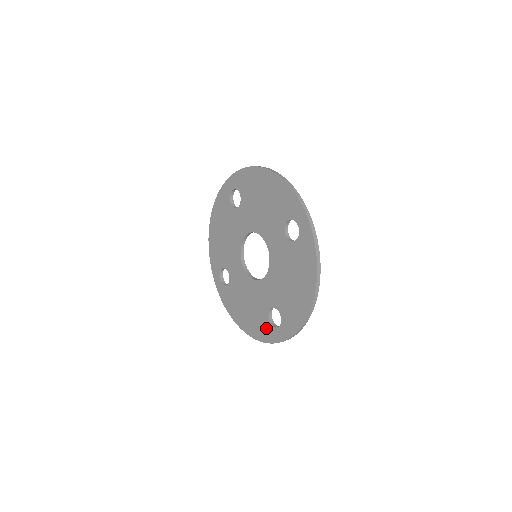
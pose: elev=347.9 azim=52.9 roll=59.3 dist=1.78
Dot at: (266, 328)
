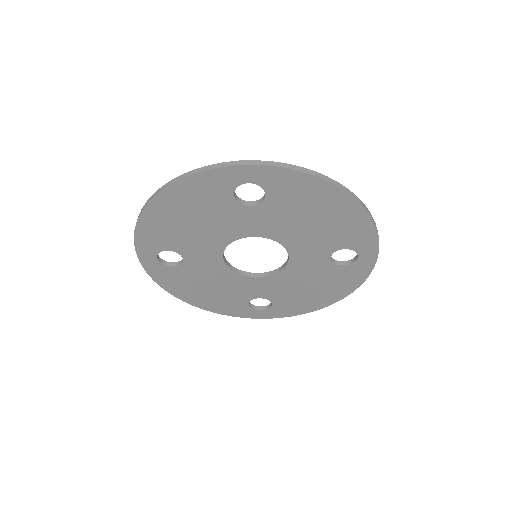
Dot at: (239, 308)
